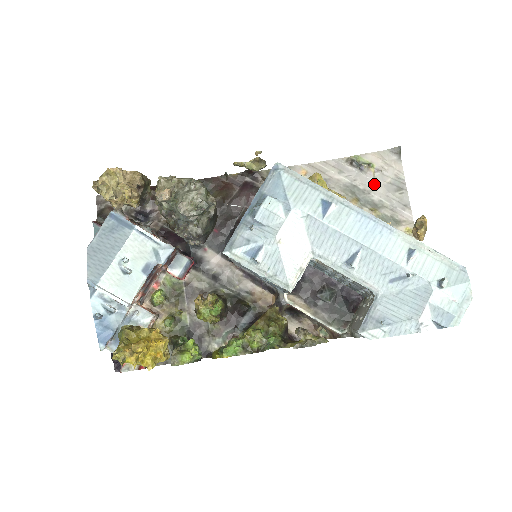
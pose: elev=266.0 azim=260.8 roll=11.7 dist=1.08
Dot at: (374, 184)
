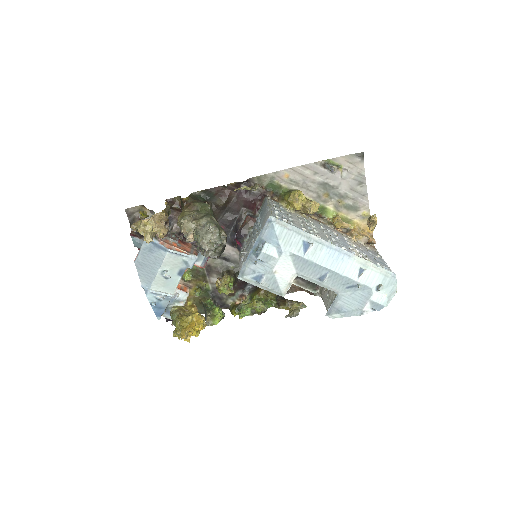
Dot at: (341, 181)
